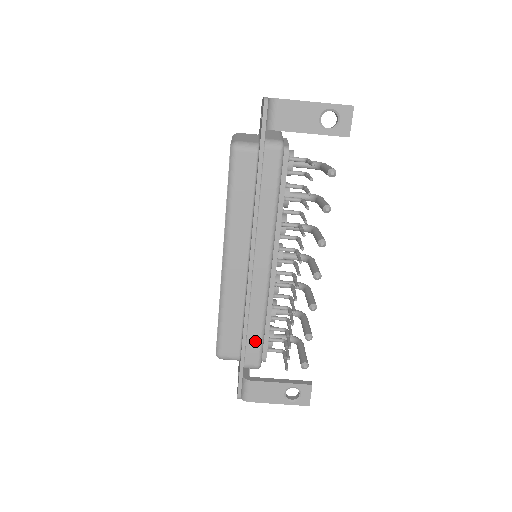
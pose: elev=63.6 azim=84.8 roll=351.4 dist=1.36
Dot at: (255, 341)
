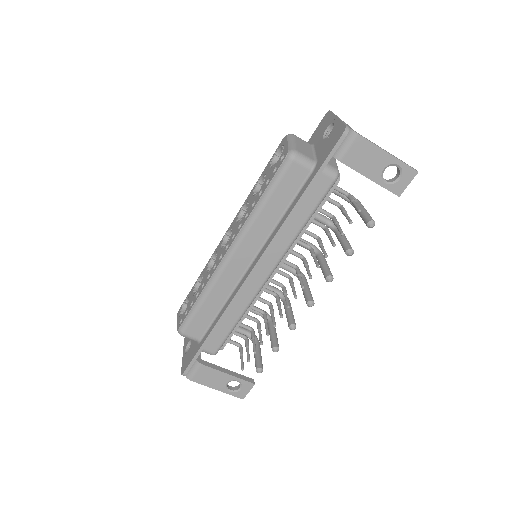
Dot at: (223, 333)
